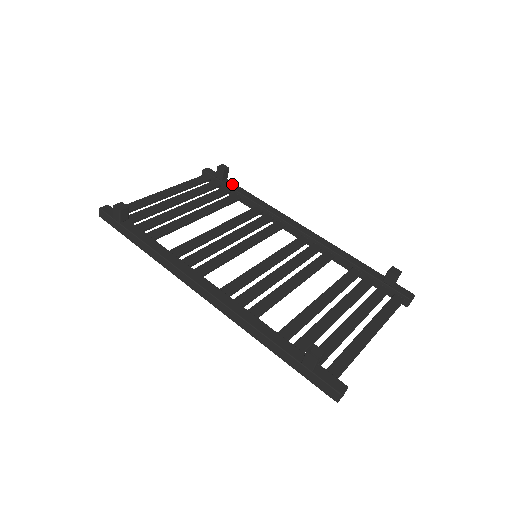
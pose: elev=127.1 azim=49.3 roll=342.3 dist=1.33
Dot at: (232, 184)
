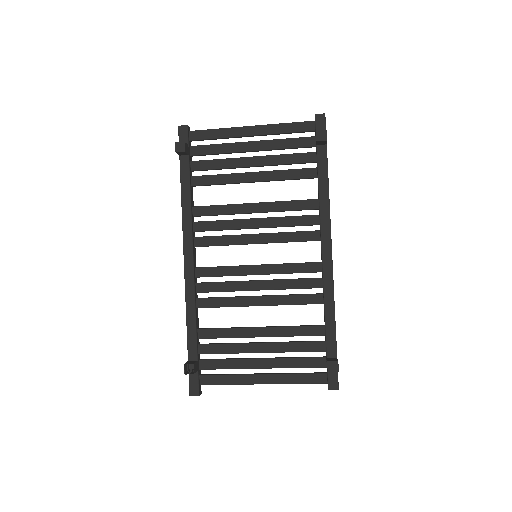
Dot at: (323, 155)
